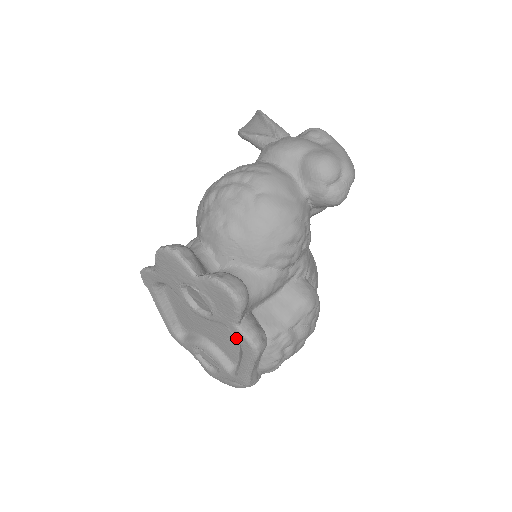
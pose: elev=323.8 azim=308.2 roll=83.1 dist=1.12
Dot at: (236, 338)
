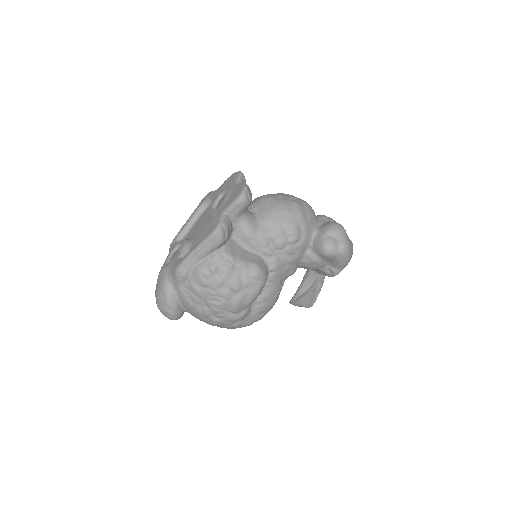
Dot at: (215, 221)
